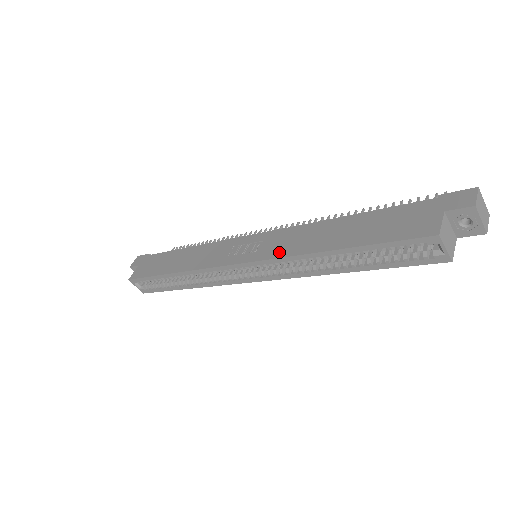
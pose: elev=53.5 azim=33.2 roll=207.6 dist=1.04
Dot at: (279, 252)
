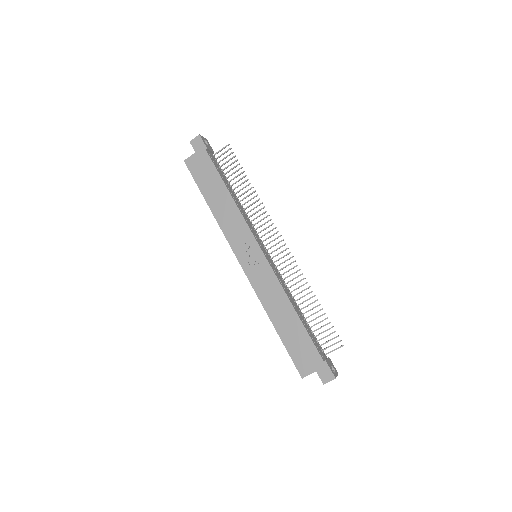
Dot at: (259, 289)
